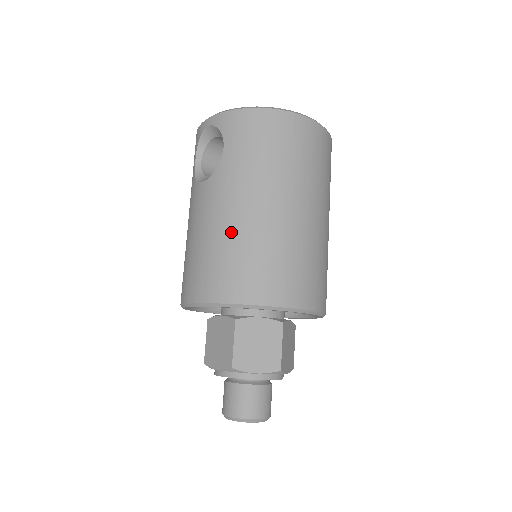
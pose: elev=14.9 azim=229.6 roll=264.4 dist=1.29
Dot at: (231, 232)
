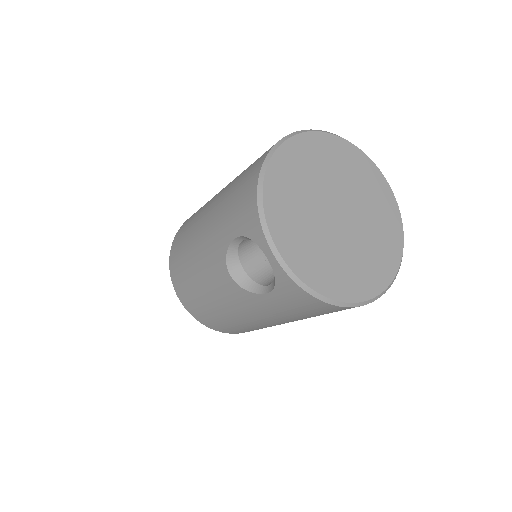
Dot at: (234, 318)
